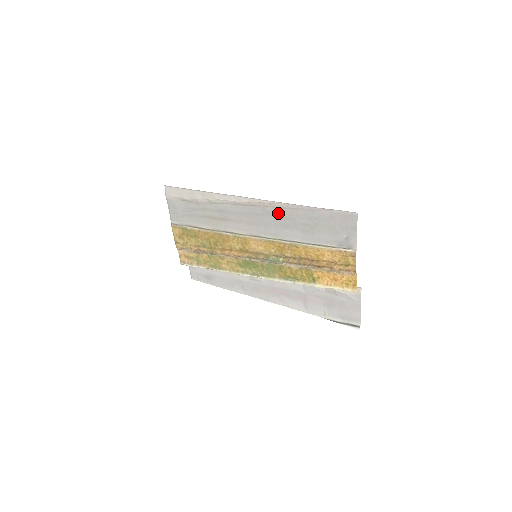
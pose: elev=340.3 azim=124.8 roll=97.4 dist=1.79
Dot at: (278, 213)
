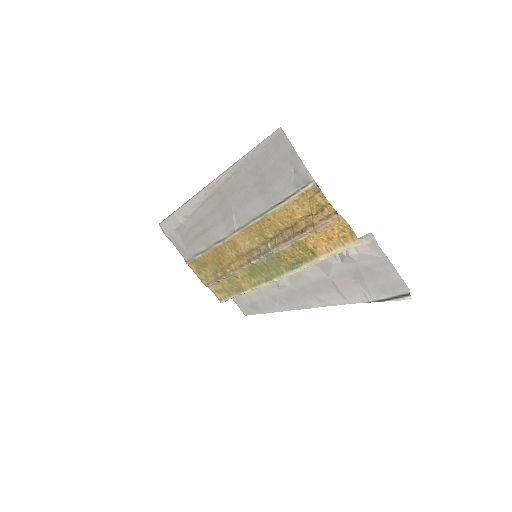
Dot at: (230, 189)
